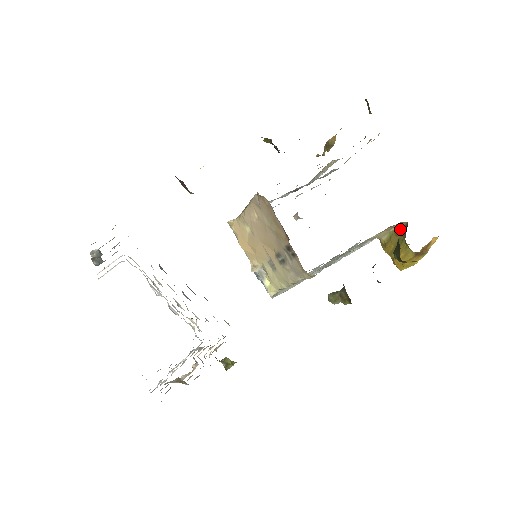
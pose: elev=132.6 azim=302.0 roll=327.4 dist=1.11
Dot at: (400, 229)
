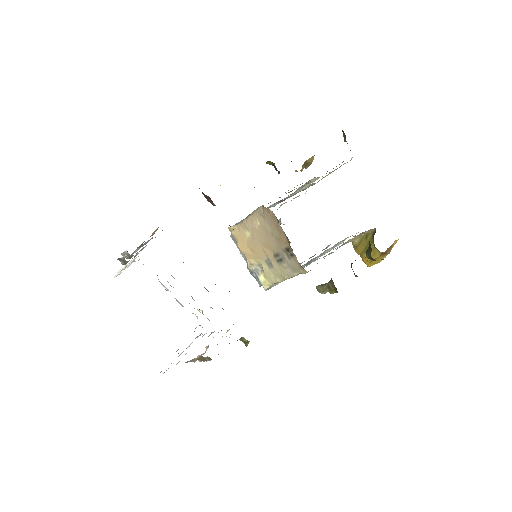
Dot at: (369, 234)
